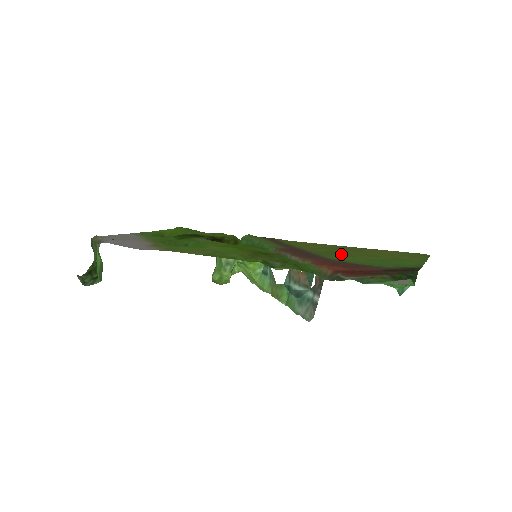
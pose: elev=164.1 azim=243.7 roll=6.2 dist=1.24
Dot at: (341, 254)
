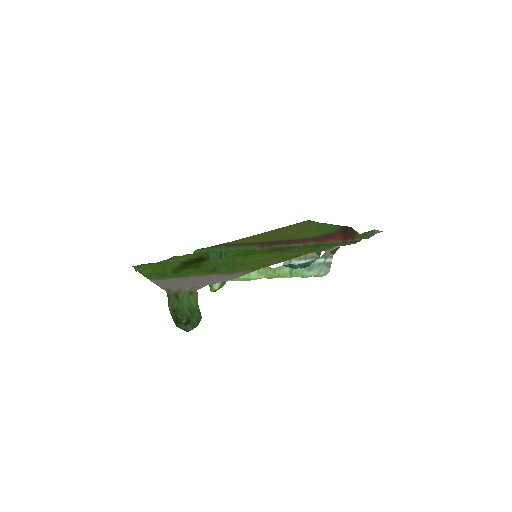
Dot at: (293, 235)
